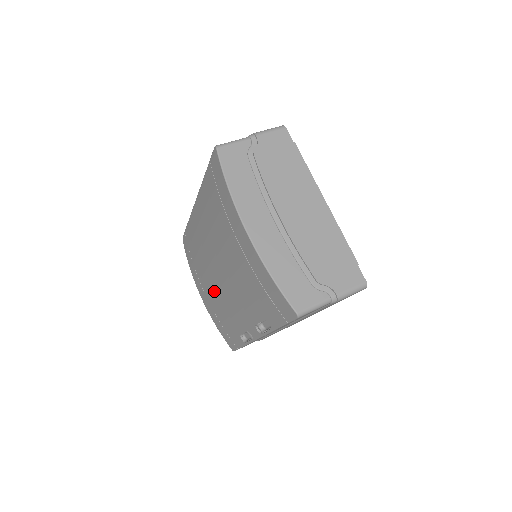
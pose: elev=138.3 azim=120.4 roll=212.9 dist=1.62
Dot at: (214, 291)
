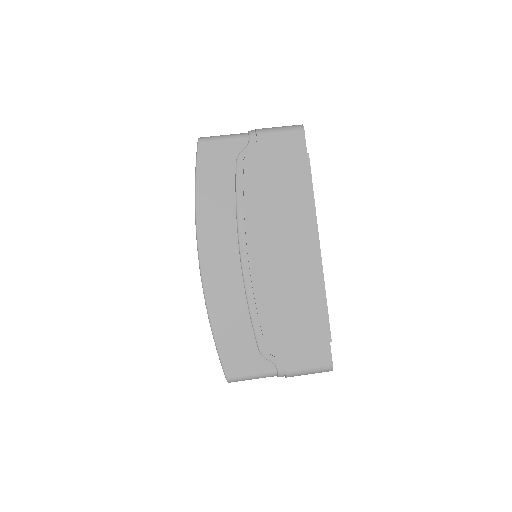
Dot at: occluded
